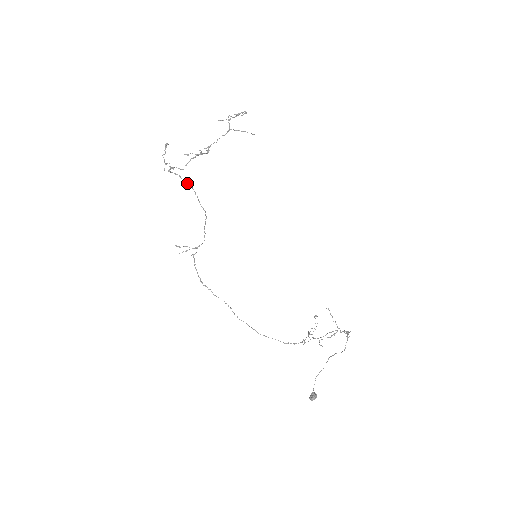
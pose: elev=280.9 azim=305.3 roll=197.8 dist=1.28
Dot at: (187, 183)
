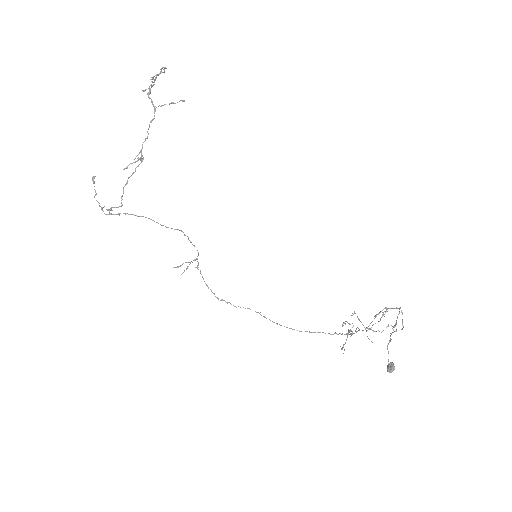
Dot at: occluded
